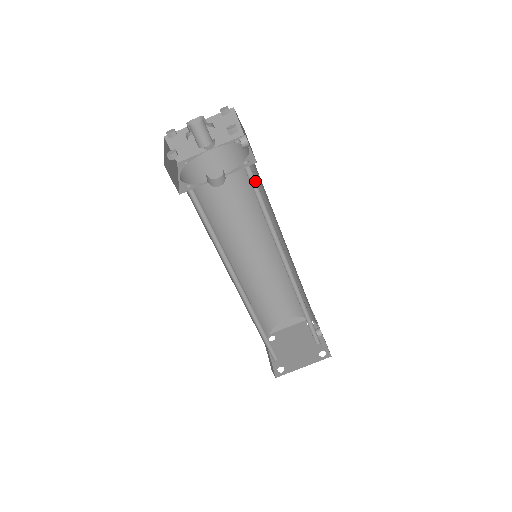
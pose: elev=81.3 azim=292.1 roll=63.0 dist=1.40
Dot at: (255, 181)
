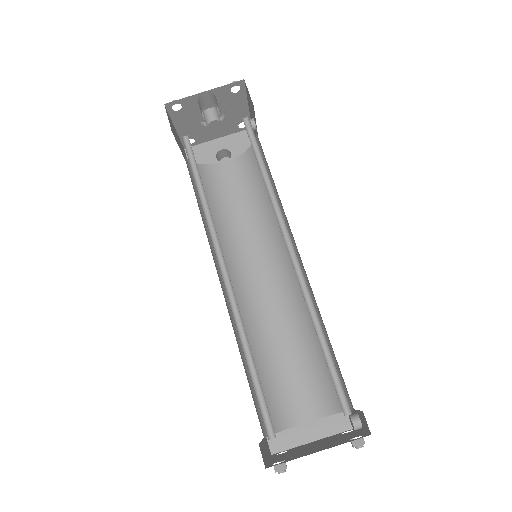
Dot at: (254, 137)
